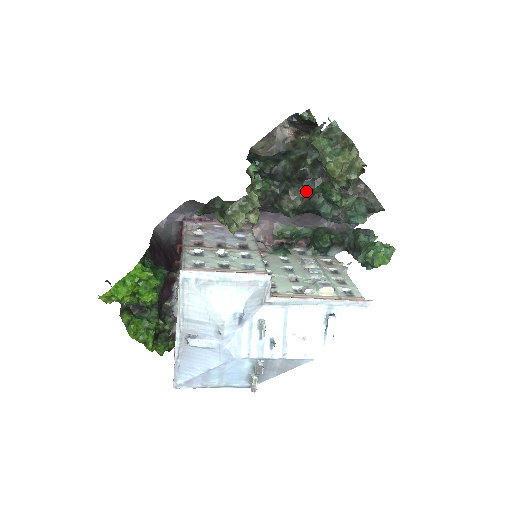
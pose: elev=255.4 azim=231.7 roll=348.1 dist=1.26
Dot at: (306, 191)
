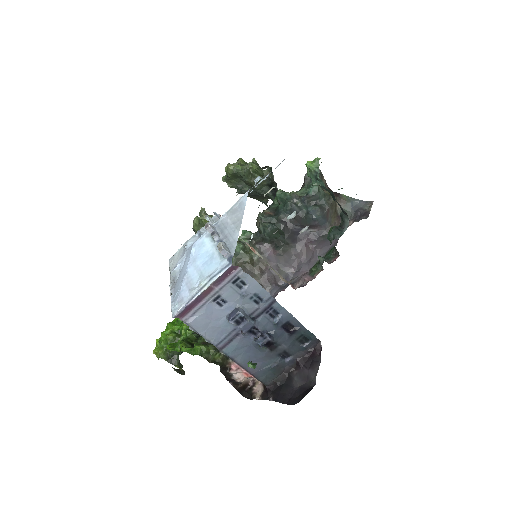
Dot at: (265, 210)
